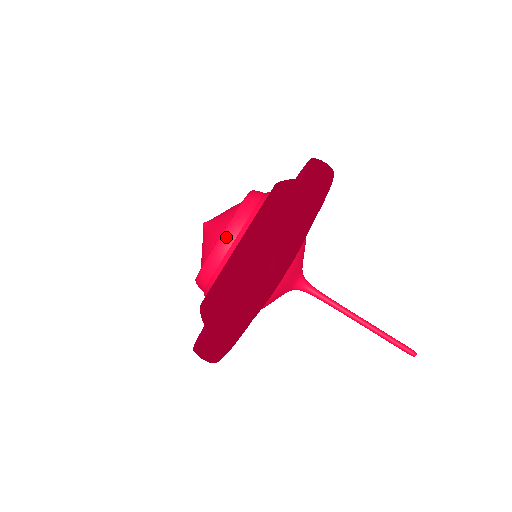
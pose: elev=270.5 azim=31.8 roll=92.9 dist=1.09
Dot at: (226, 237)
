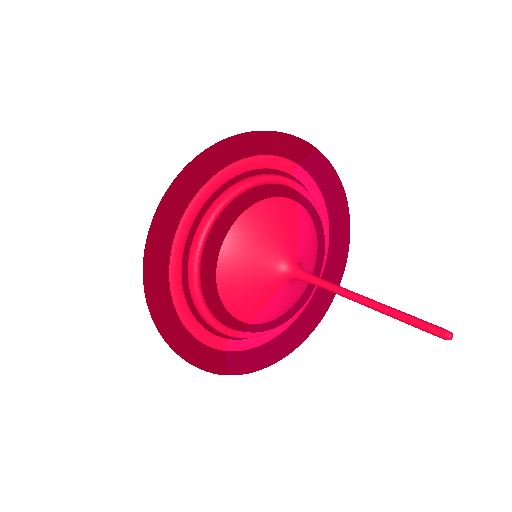
Dot at: occluded
